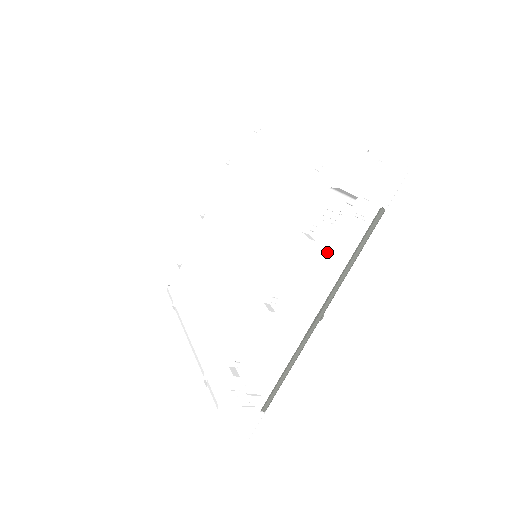
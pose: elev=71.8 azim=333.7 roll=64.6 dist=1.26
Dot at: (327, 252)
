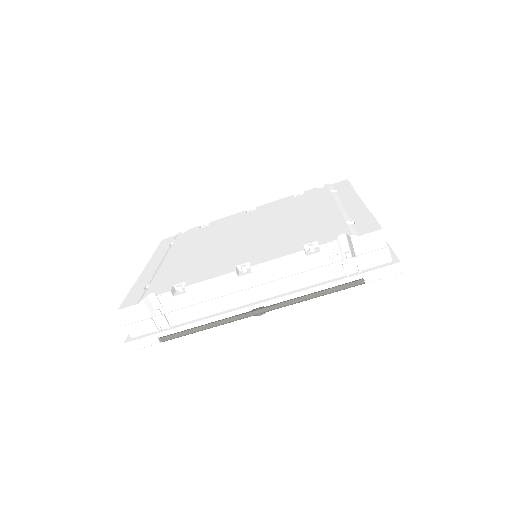
Dot at: (306, 272)
